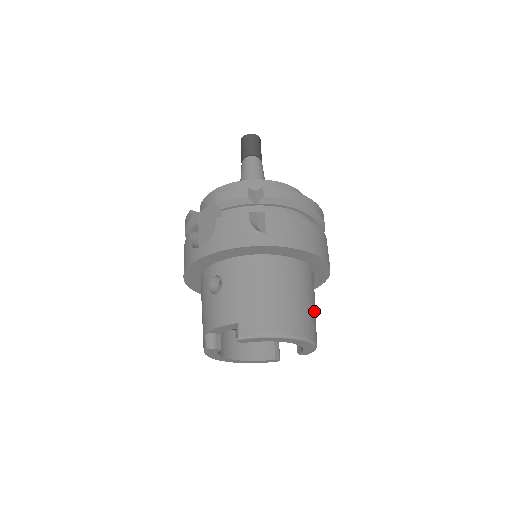
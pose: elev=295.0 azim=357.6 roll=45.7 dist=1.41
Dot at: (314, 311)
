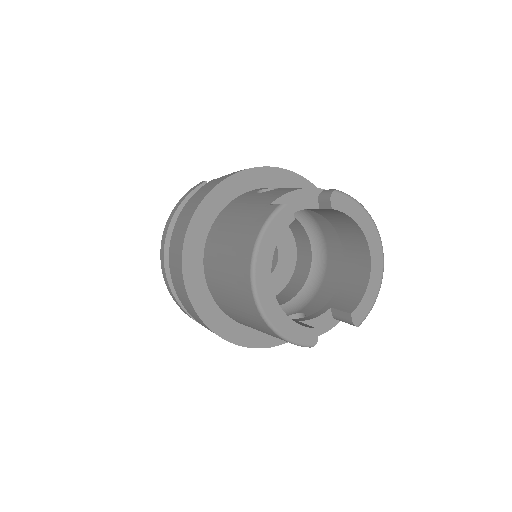
Dot at: occluded
